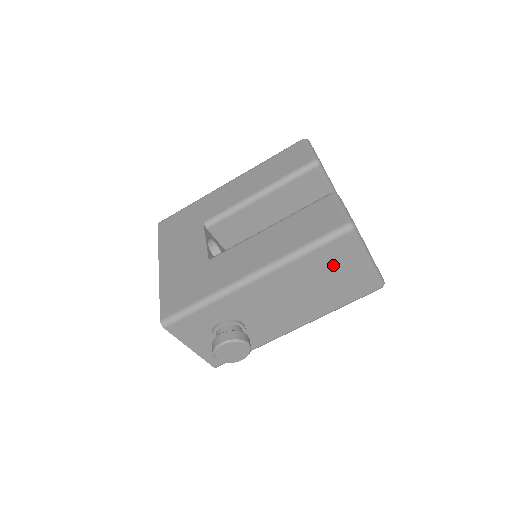
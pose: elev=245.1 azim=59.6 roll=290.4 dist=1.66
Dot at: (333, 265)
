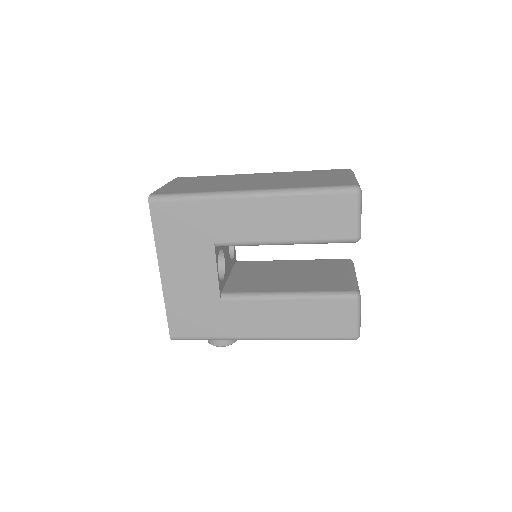
Dot at: occluded
